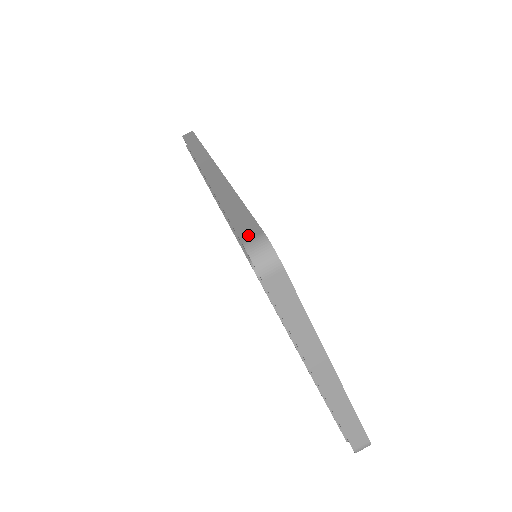
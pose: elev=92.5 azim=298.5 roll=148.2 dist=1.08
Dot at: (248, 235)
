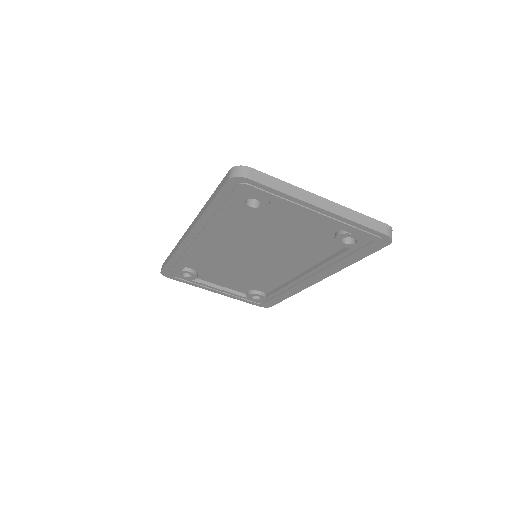
Dot at: (226, 179)
